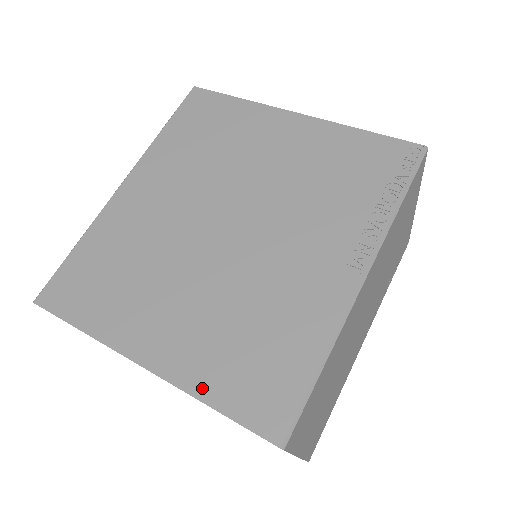
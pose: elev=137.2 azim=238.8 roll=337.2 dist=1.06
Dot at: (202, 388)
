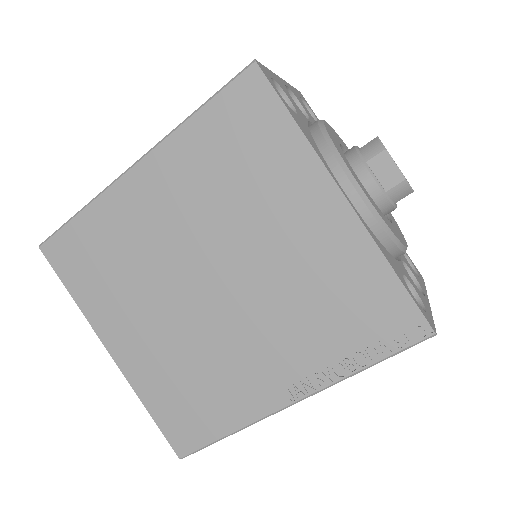
Dot at: (146, 396)
